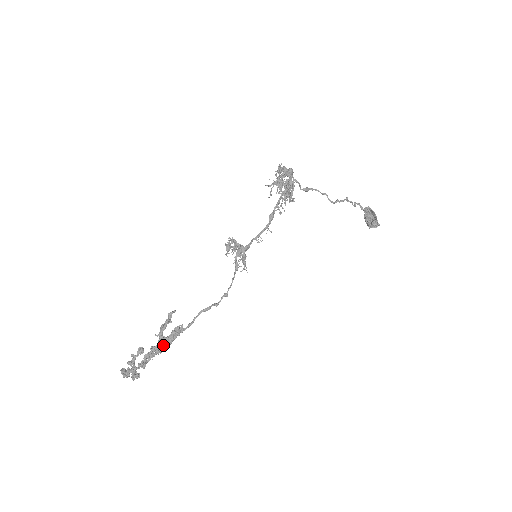
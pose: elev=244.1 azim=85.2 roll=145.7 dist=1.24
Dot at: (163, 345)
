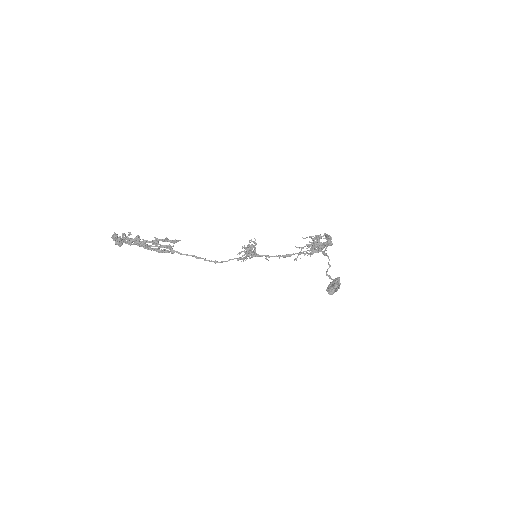
Dot at: (153, 250)
